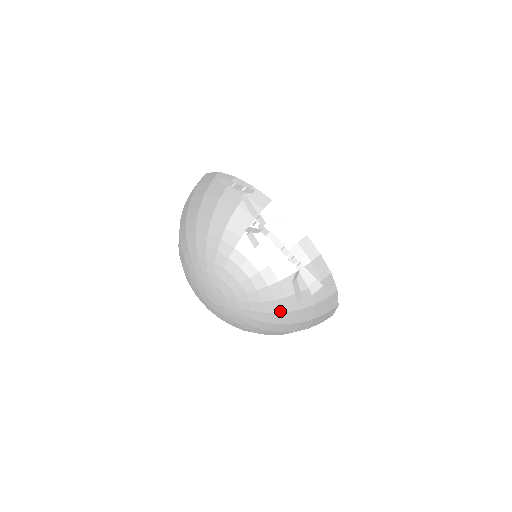
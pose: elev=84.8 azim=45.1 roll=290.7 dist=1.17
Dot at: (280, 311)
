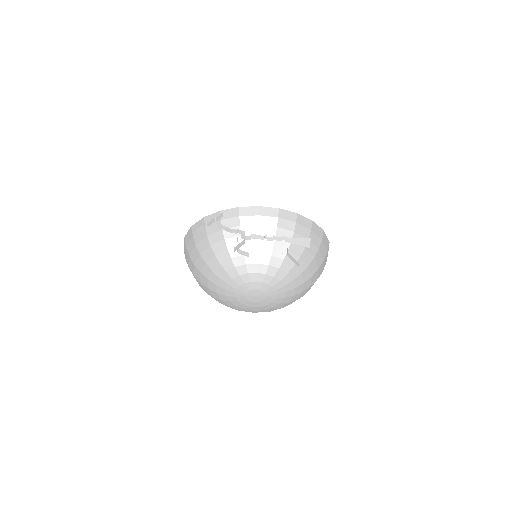
Dot at: (302, 271)
